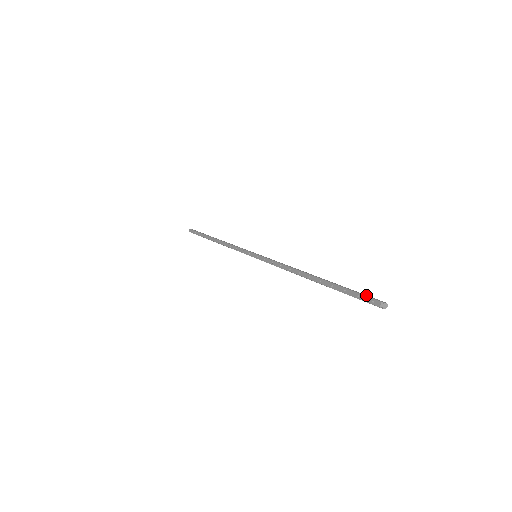
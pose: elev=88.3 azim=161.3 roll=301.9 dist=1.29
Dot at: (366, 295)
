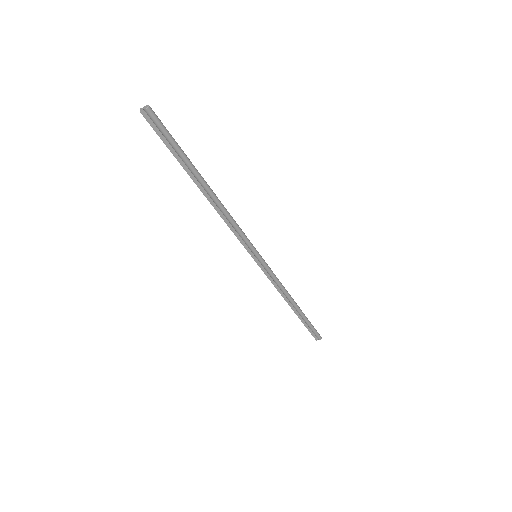
Dot at: (161, 127)
